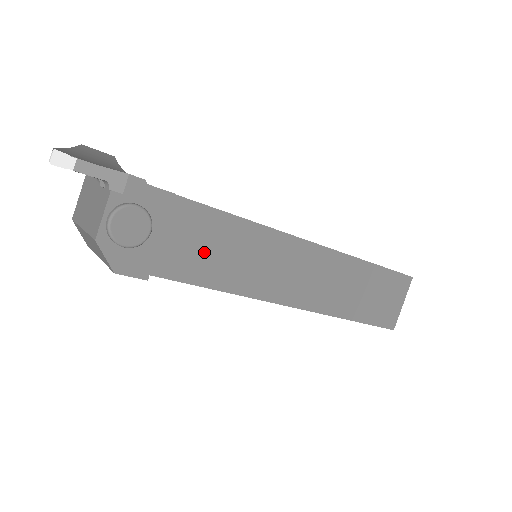
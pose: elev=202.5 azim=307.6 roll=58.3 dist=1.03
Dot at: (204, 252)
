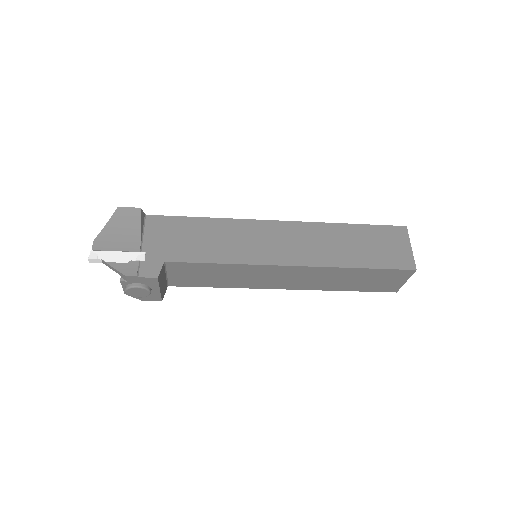
Dot at: (200, 277)
